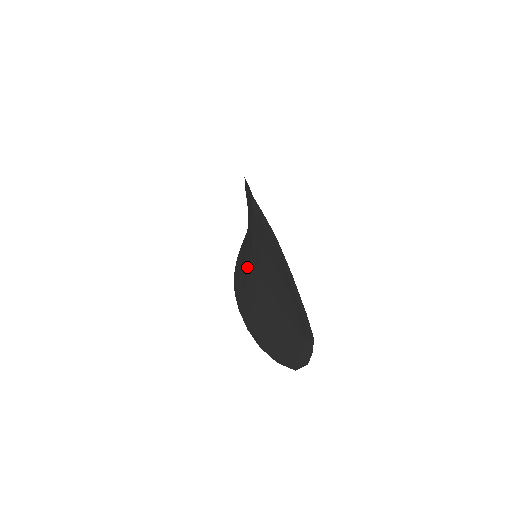
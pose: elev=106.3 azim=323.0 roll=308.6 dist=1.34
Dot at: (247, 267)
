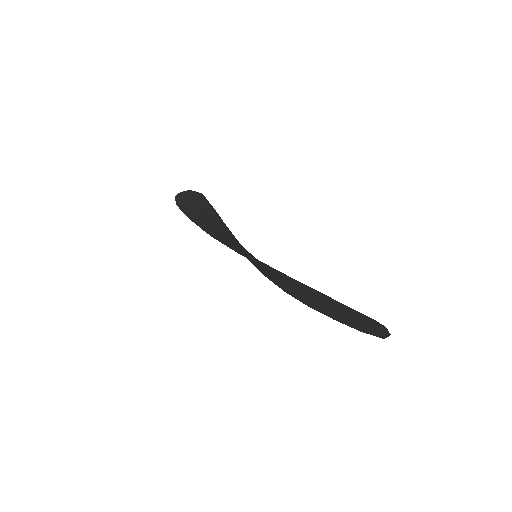
Dot at: occluded
